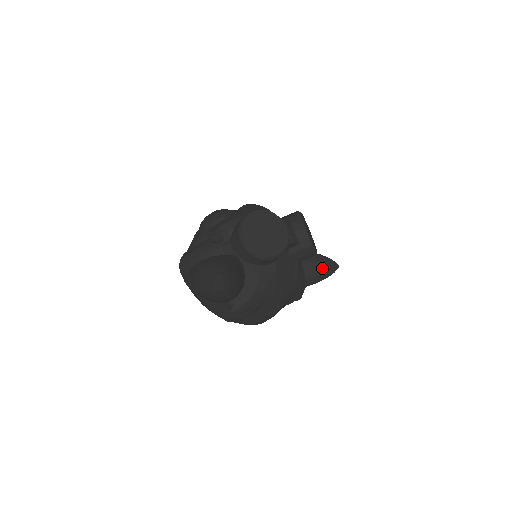
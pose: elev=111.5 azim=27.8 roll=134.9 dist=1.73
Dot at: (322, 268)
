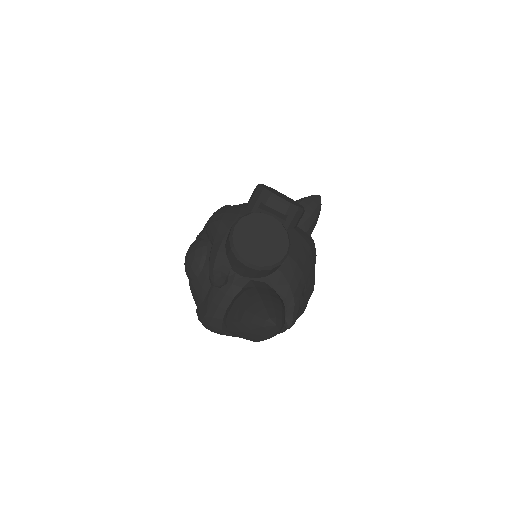
Dot at: (311, 212)
